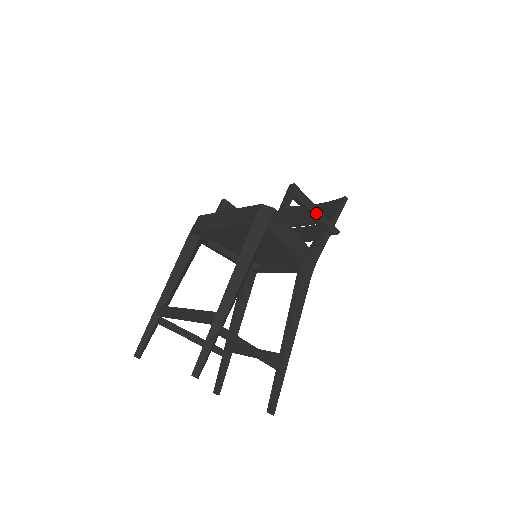
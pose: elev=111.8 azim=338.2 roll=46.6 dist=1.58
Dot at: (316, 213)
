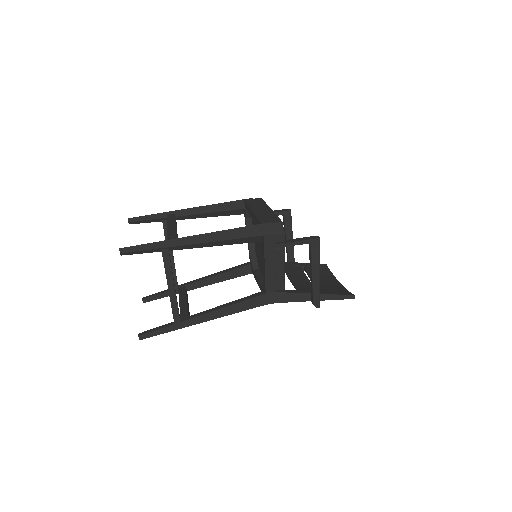
Dot at: (314, 274)
